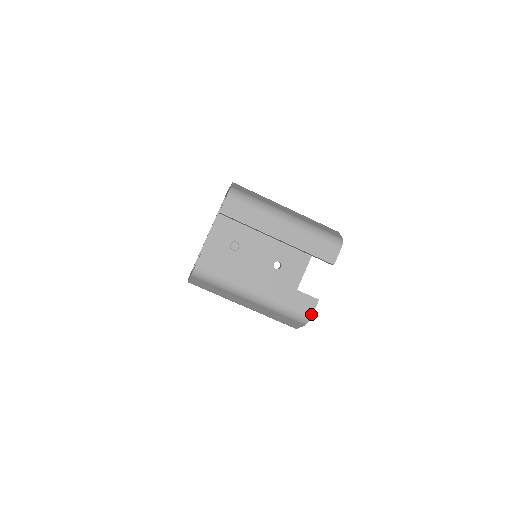
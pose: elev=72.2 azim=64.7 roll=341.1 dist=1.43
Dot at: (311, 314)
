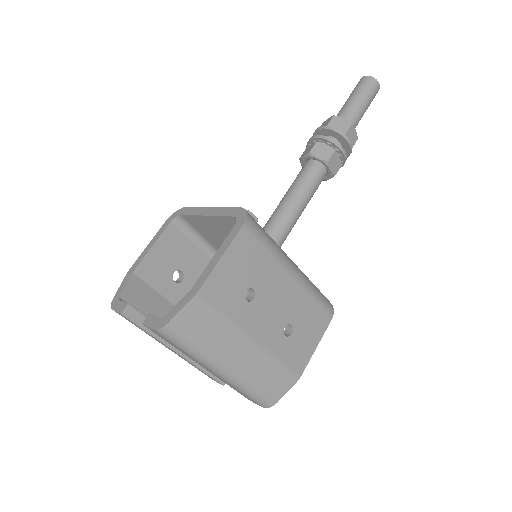
Dot at: occluded
